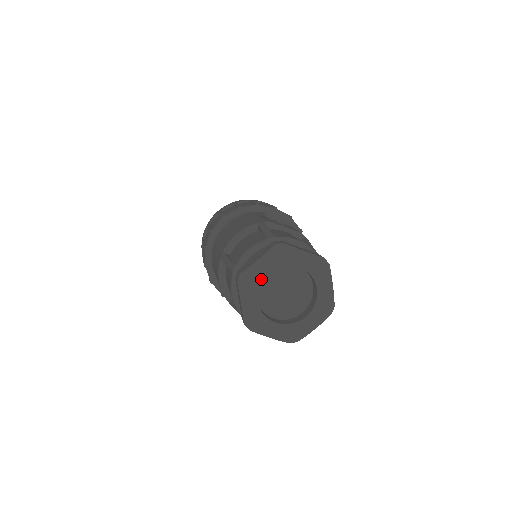
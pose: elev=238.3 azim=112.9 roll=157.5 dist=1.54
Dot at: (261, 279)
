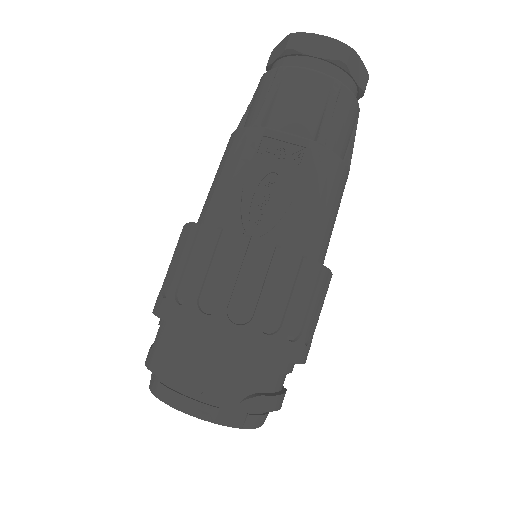
Dot at: occluded
